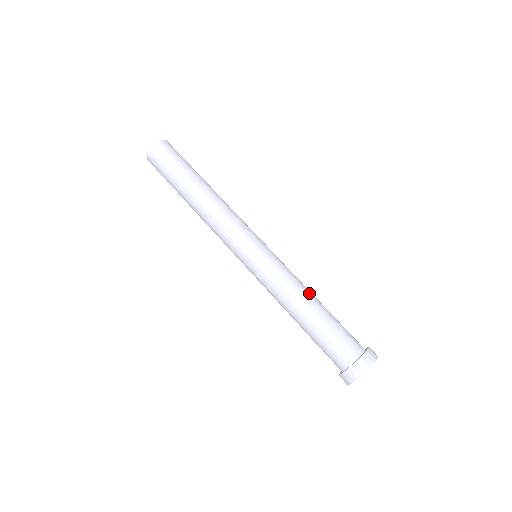
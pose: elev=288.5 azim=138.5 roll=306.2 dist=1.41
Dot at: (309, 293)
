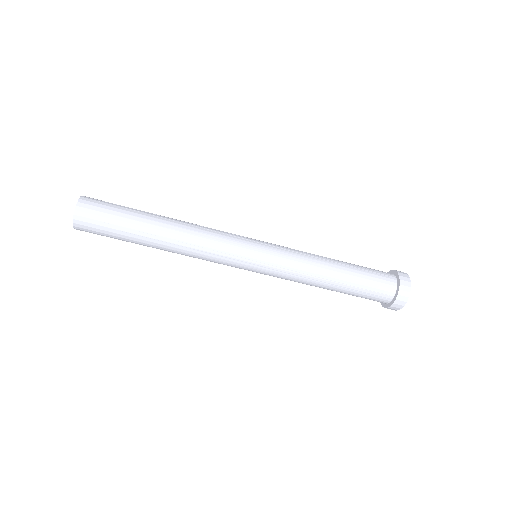
Dot at: (323, 278)
